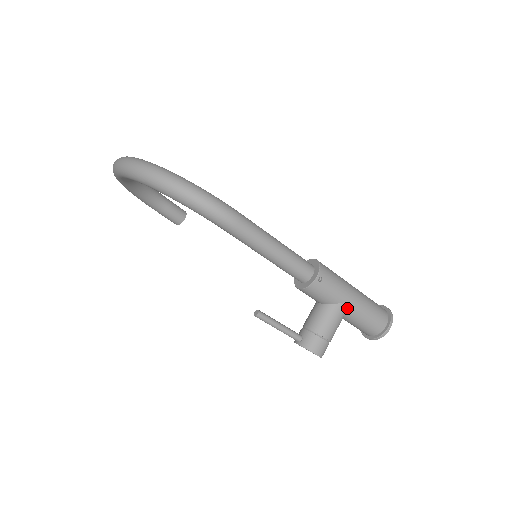
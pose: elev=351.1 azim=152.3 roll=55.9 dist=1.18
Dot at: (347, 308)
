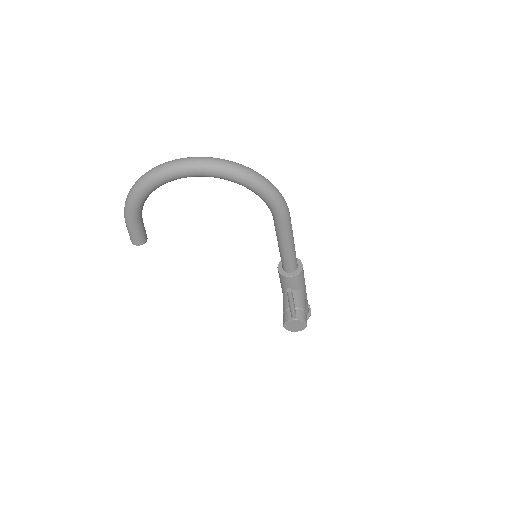
Dot at: (305, 293)
